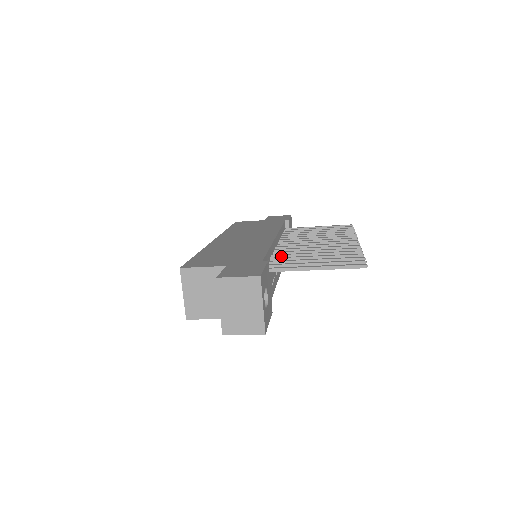
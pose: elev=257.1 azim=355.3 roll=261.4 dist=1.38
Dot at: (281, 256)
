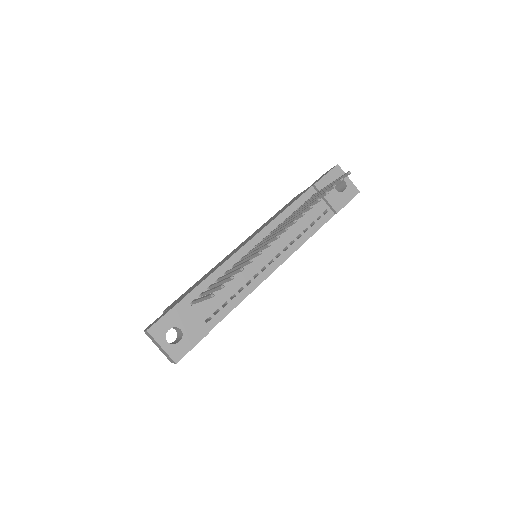
Dot at: (227, 272)
